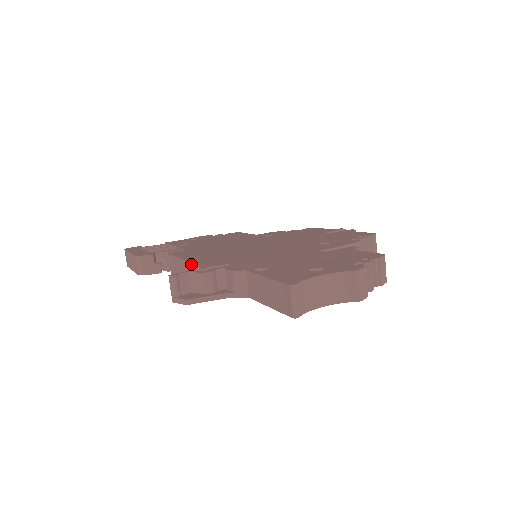
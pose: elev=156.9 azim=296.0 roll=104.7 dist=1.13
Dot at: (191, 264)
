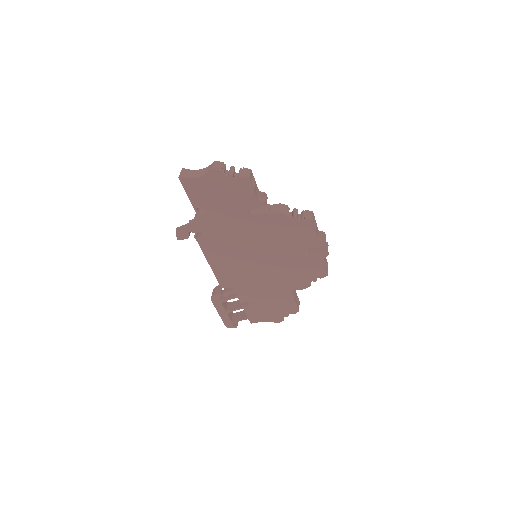
Dot at: occluded
